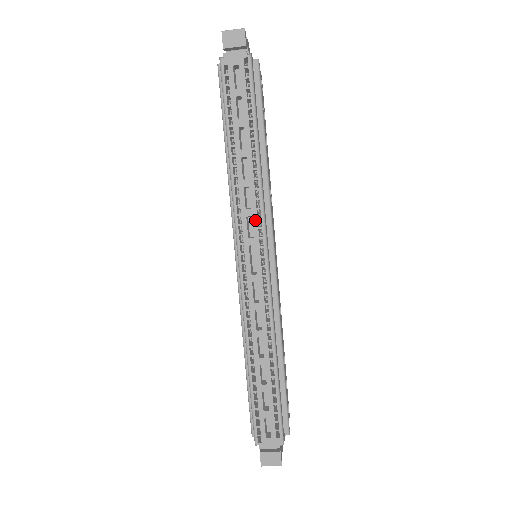
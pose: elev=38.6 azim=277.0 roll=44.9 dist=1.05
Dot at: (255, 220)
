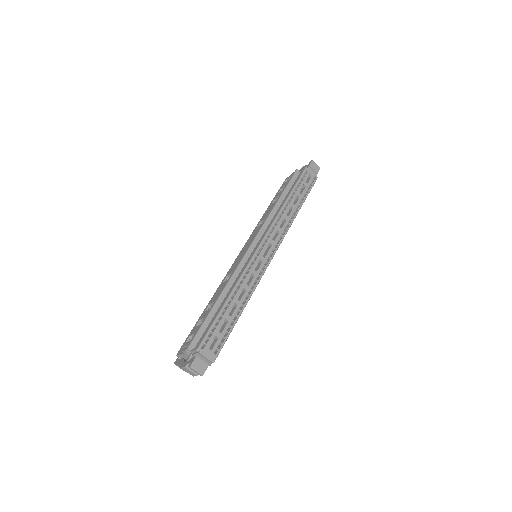
Dot at: (280, 235)
